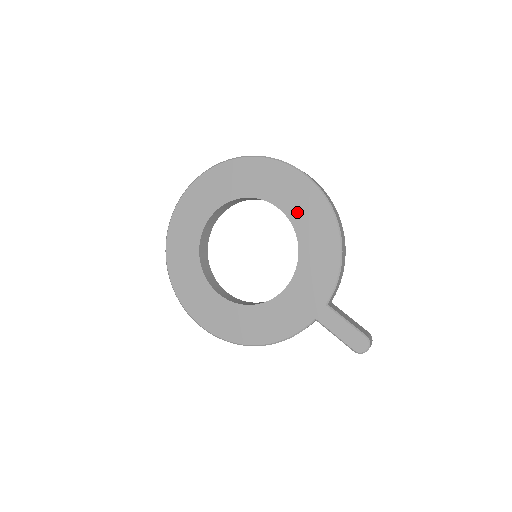
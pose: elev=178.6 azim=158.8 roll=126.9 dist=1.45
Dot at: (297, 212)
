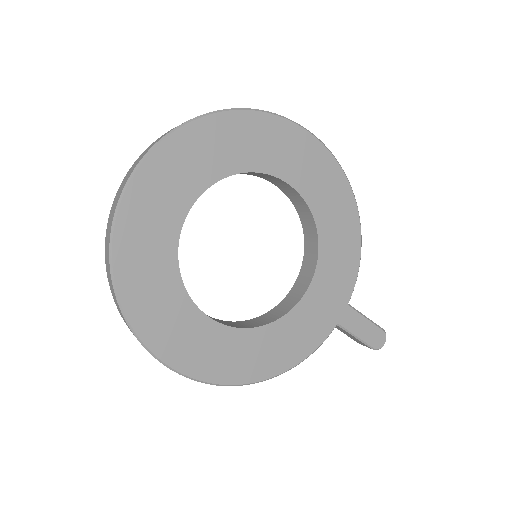
Dot at: (316, 193)
